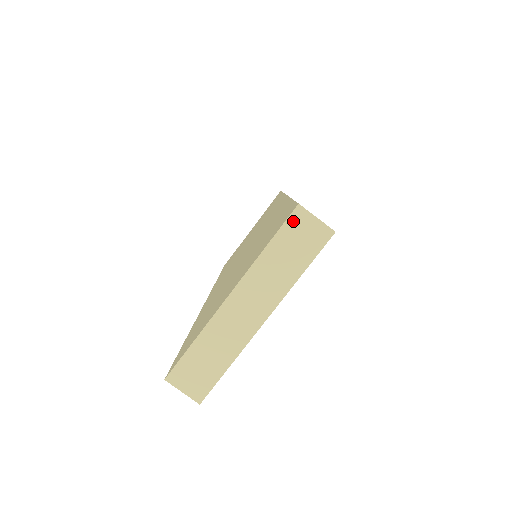
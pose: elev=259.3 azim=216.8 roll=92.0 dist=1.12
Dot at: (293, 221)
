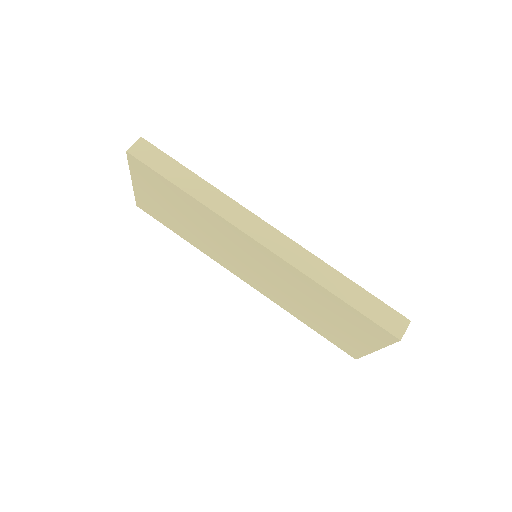
Dot at: (398, 340)
